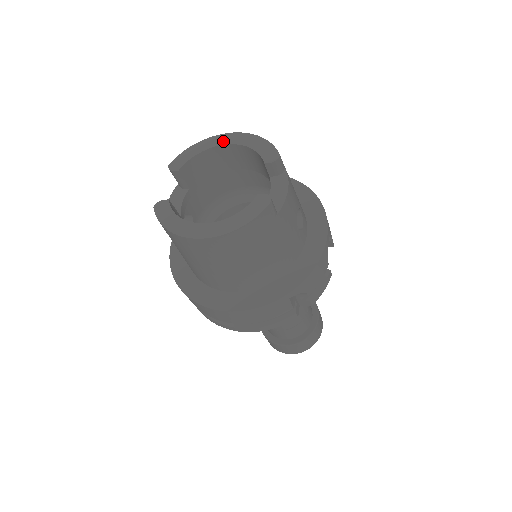
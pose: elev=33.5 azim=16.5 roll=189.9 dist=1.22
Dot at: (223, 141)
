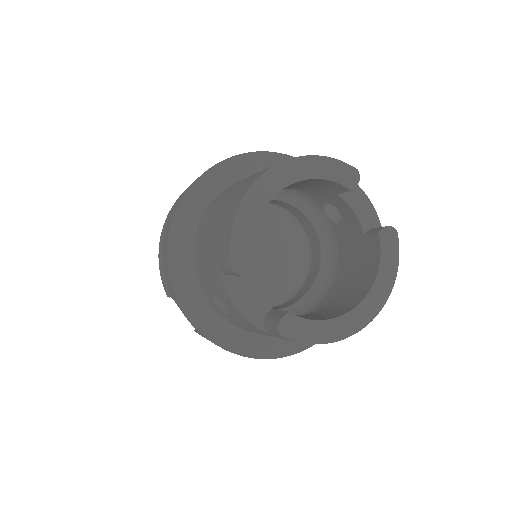
Dot at: (272, 188)
